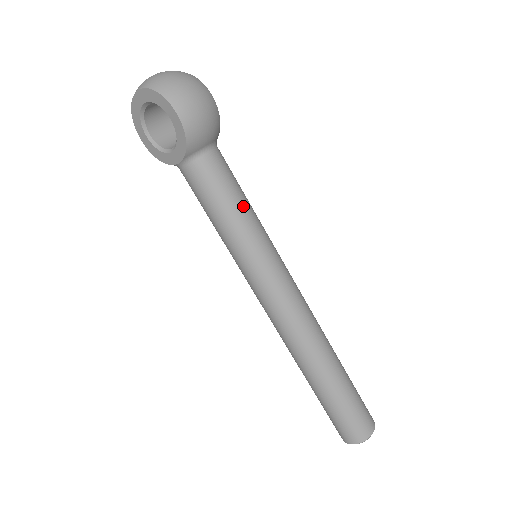
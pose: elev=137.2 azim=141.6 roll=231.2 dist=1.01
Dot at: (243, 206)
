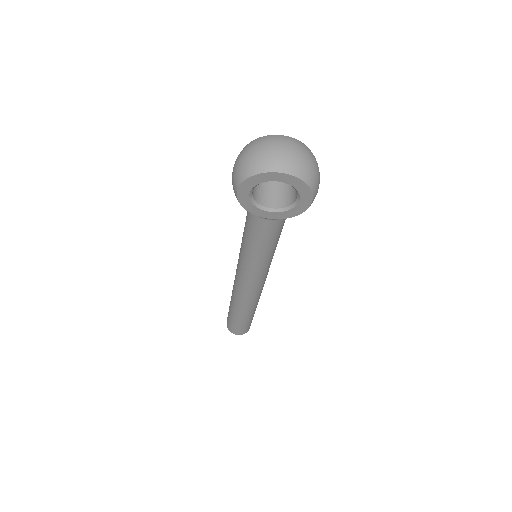
Dot at: occluded
